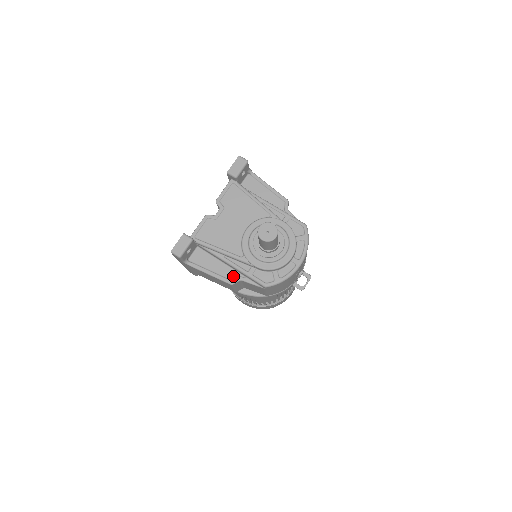
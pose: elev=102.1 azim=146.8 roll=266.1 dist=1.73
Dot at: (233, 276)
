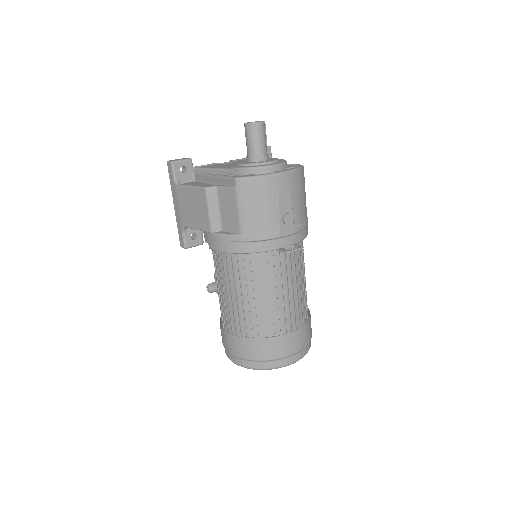
Dot at: occluded
